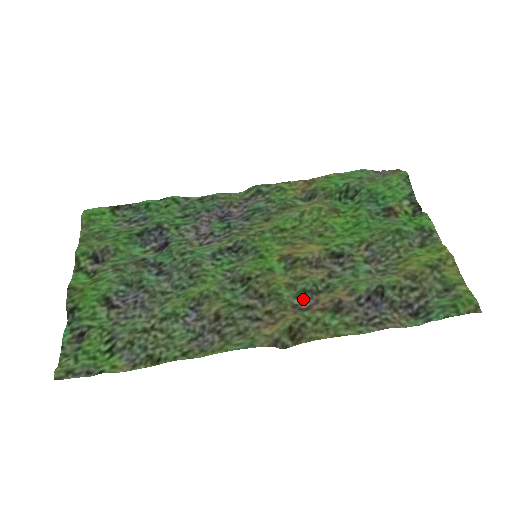
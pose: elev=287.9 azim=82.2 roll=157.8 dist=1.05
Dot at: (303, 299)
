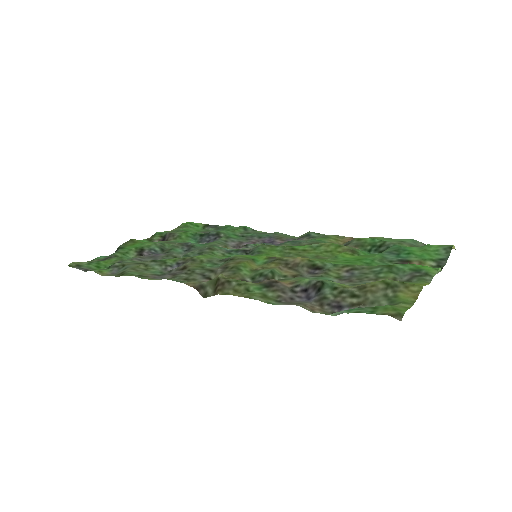
Dot at: (256, 280)
